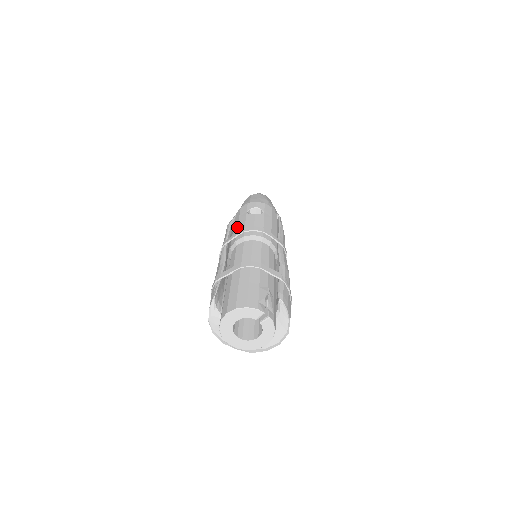
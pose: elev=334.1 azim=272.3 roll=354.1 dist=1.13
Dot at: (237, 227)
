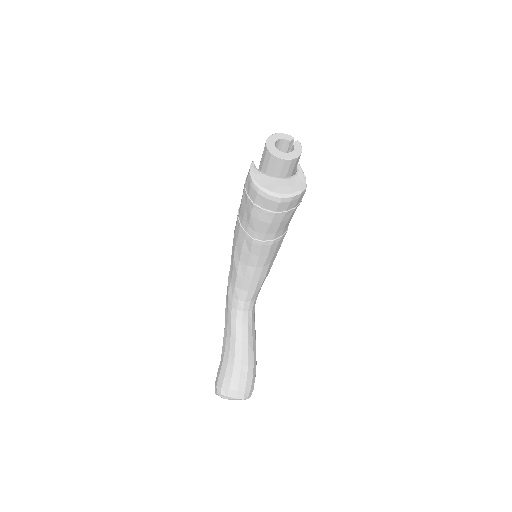
Dot at: occluded
